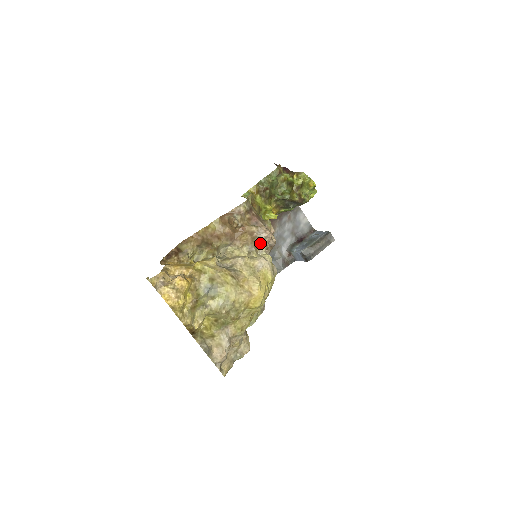
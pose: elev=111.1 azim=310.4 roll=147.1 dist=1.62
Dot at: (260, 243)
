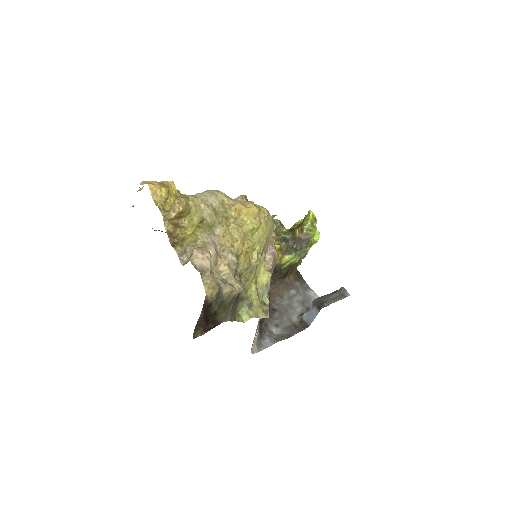
Dot at: occluded
